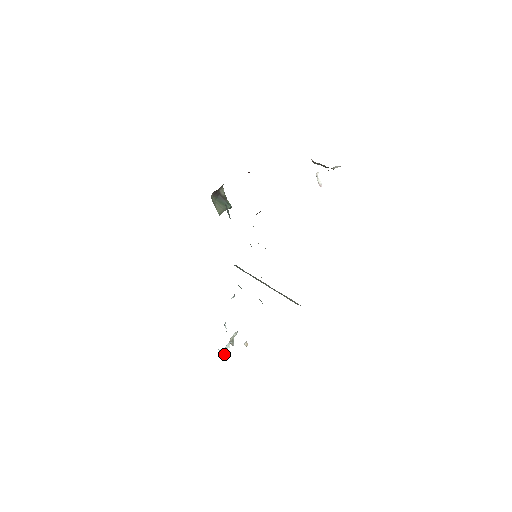
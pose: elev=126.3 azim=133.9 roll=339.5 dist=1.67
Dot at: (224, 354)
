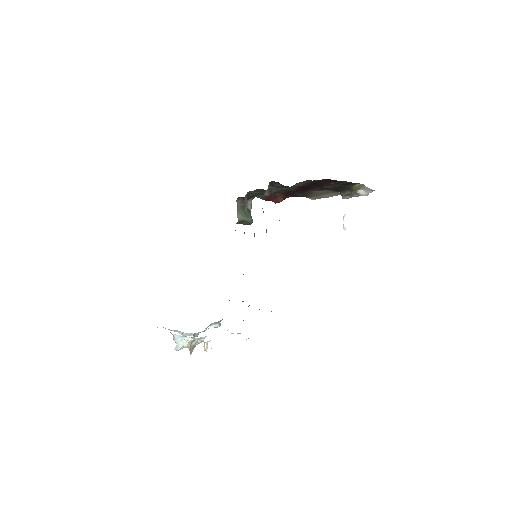
Dot at: (177, 348)
